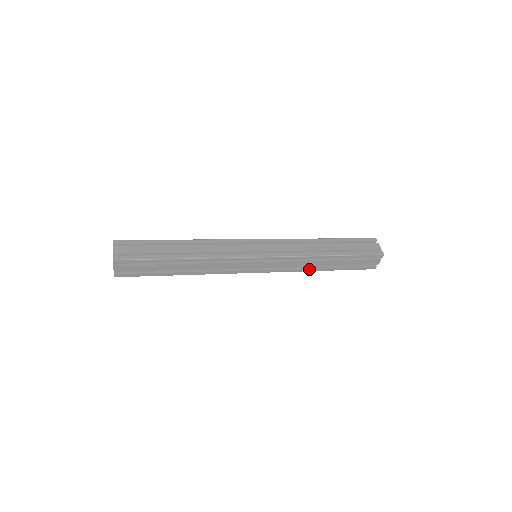
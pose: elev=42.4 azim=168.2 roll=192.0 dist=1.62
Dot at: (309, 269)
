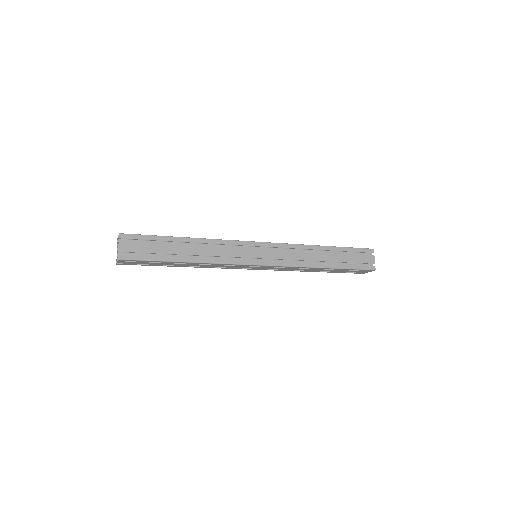
Dot at: (311, 264)
